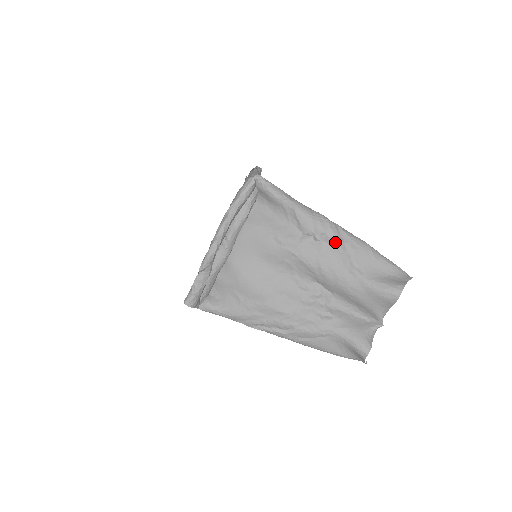
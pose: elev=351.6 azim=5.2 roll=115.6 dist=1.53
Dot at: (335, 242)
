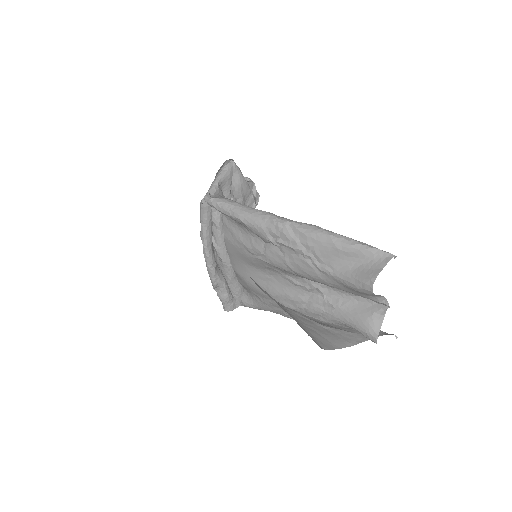
Dot at: (291, 245)
